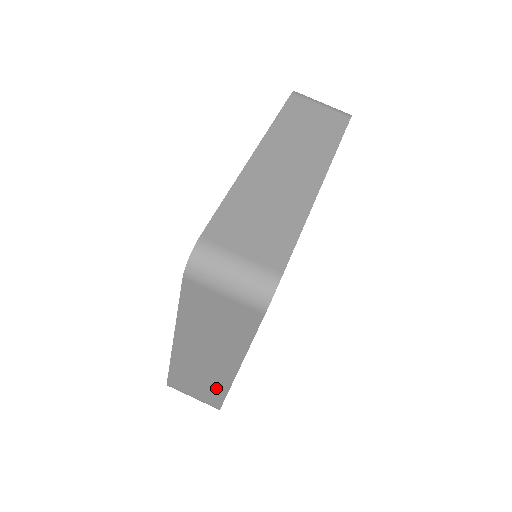
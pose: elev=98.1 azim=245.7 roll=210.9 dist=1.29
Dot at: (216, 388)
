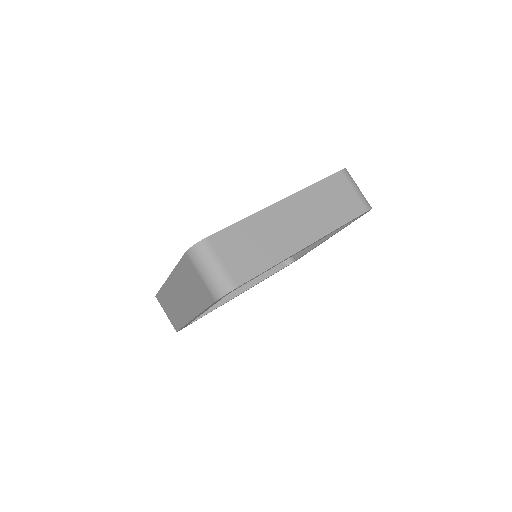
Dot at: (179, 319)
